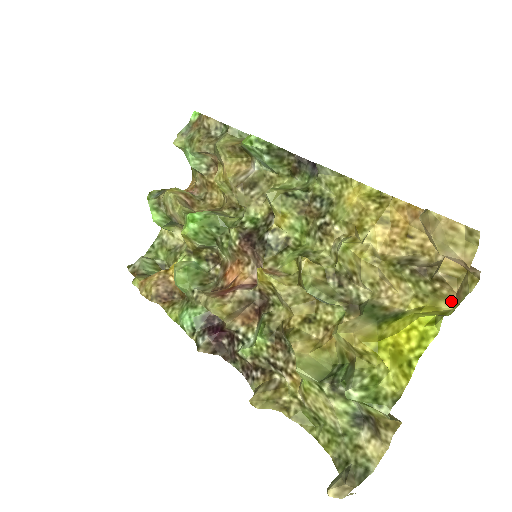
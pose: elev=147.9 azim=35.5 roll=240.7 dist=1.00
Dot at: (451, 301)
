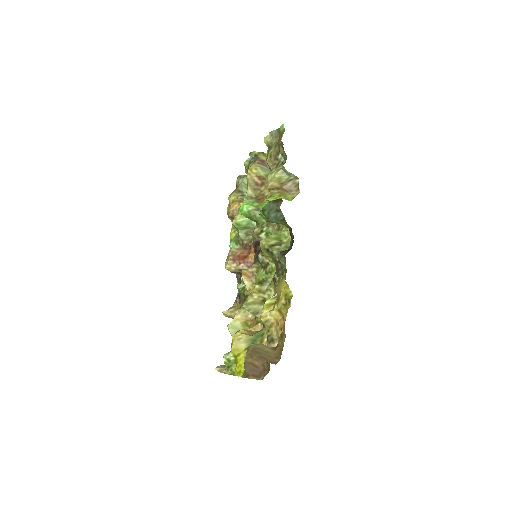
Dot at: occluded
